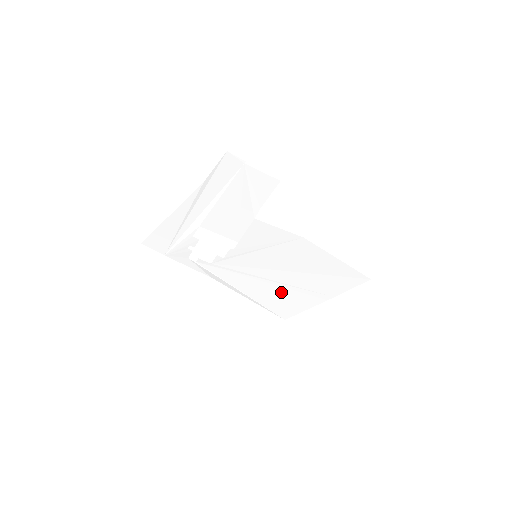
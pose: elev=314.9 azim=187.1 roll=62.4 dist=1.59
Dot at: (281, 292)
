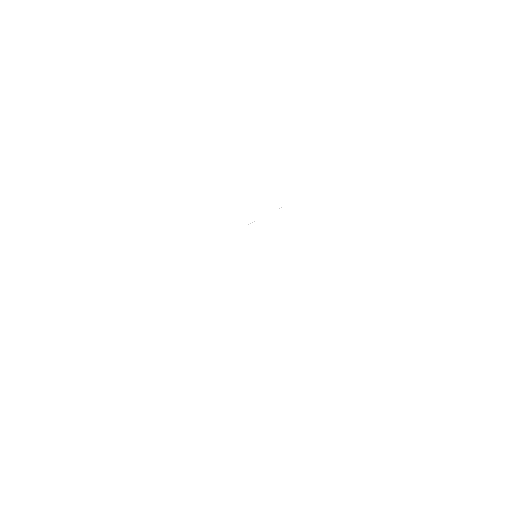
Dot at: (245, 340)
